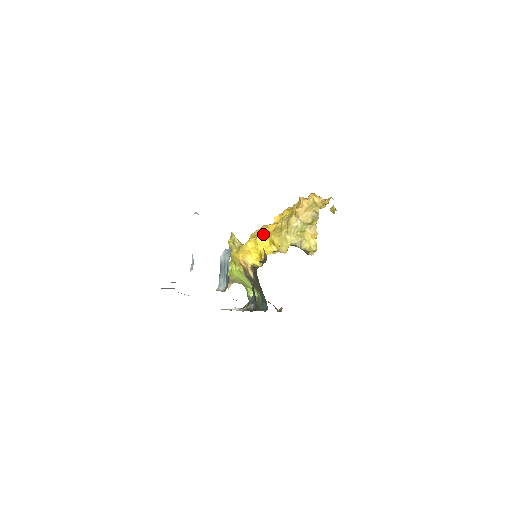
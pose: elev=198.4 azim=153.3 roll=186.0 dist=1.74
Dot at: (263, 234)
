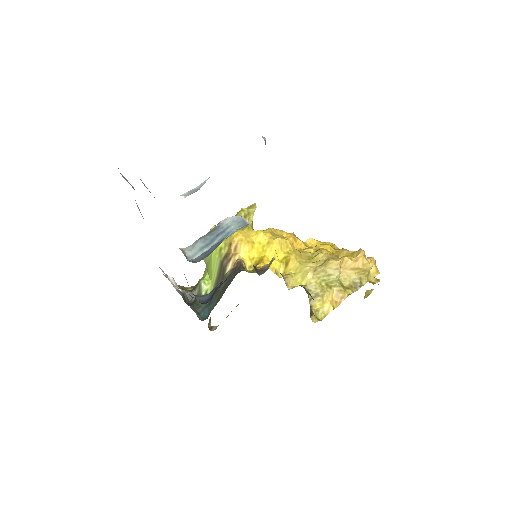
Dot at: (286, 242)
